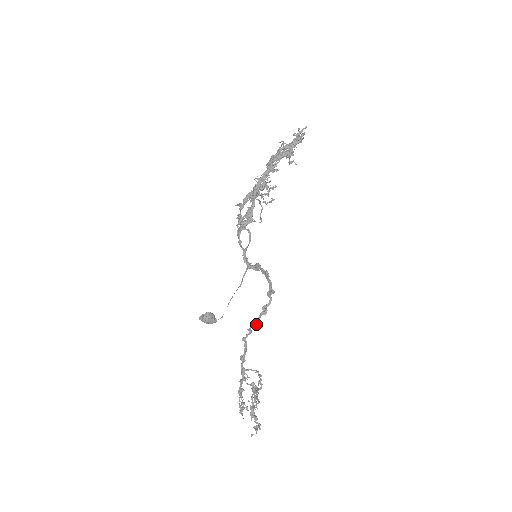
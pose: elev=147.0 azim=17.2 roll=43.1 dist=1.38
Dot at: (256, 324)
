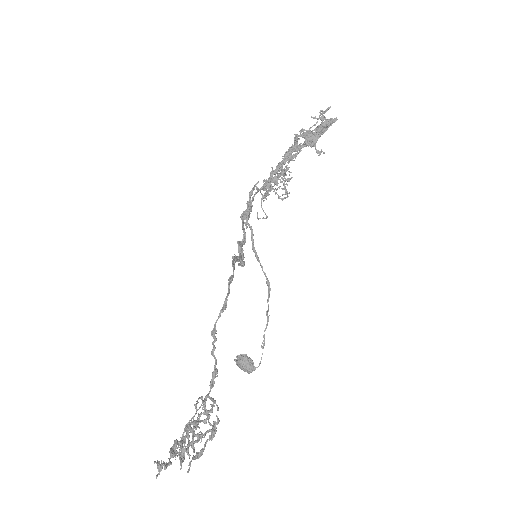
Dot at: (215, 324)
